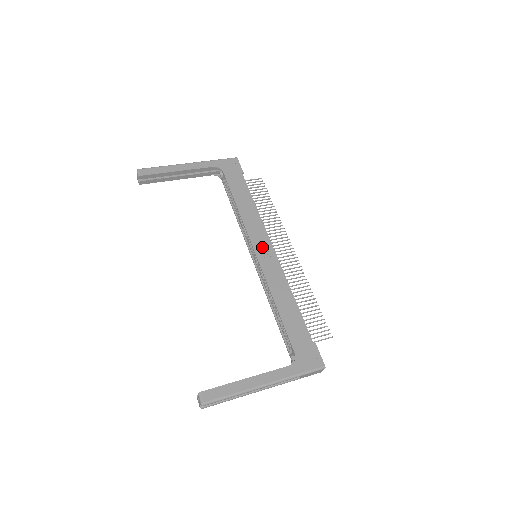
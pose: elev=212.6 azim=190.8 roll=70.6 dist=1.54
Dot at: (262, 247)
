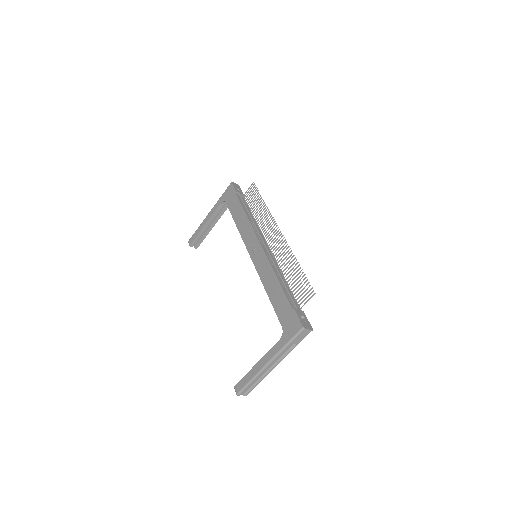
Dot at: (253, 248)
